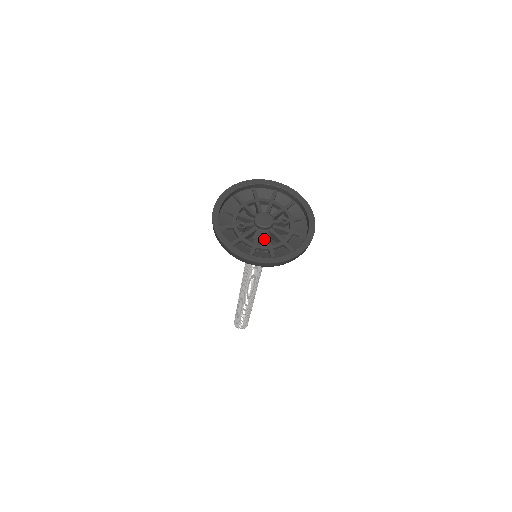
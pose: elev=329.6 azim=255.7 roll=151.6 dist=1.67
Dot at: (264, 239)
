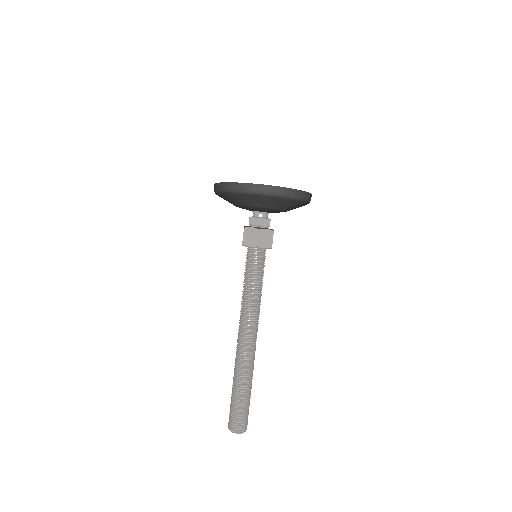
Dot at: occluded
